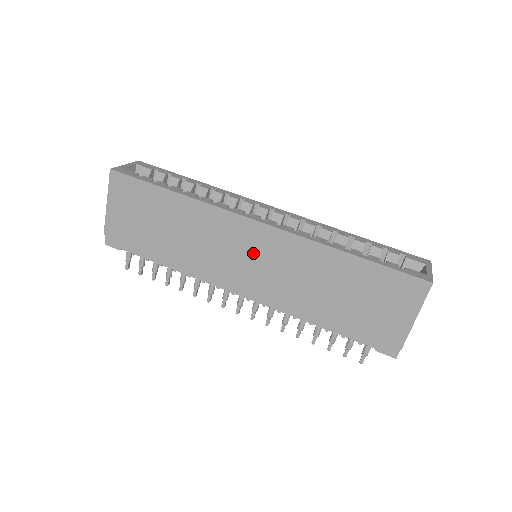
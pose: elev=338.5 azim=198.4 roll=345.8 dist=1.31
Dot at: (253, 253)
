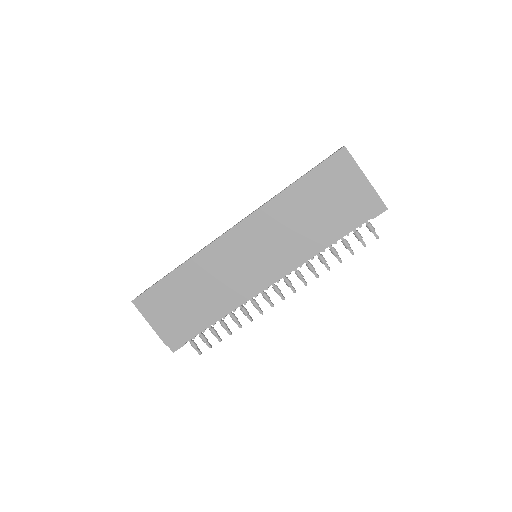
Dot at: (247, 250)
